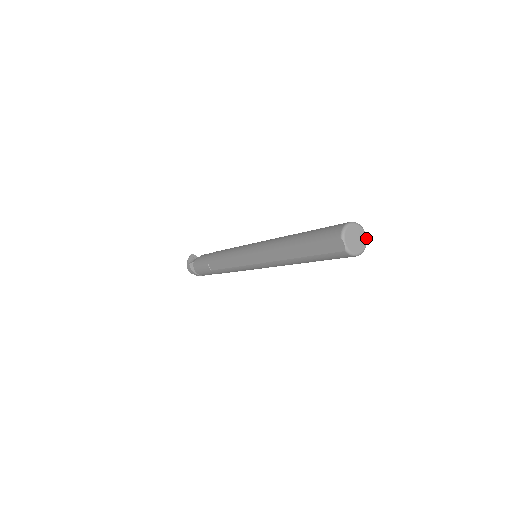
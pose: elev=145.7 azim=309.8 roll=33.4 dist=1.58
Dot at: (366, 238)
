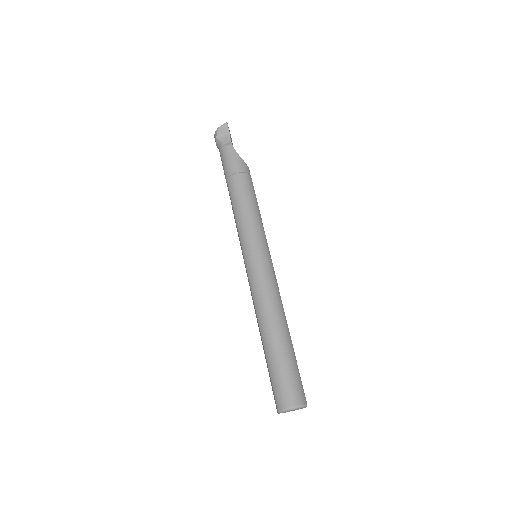
Dot at: (305, 407)
